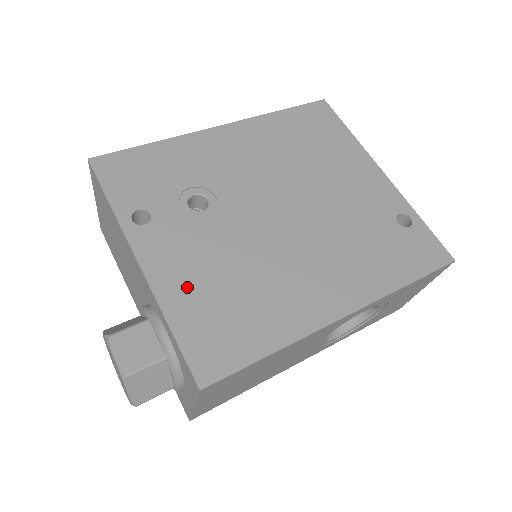
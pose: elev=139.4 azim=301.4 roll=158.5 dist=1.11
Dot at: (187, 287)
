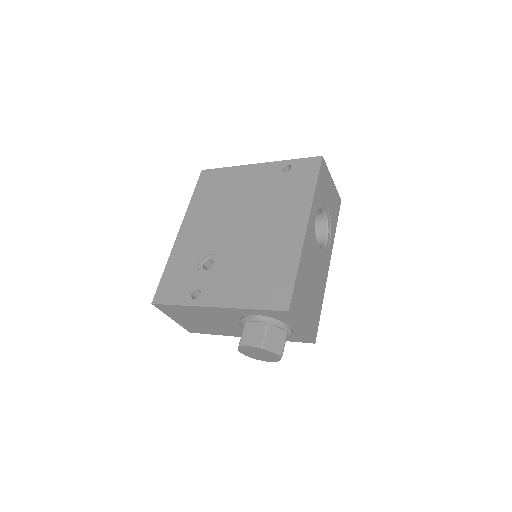
Dot at: (242, 291)
